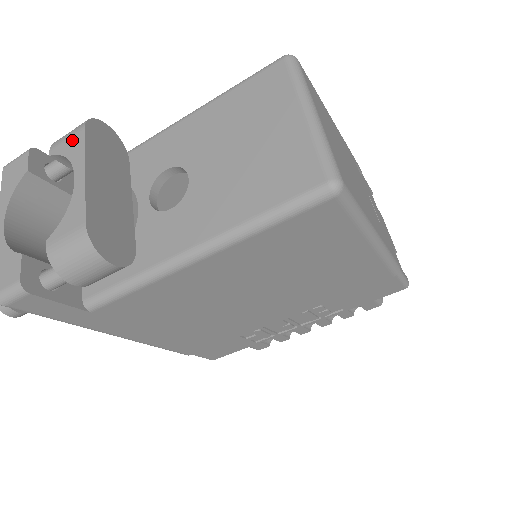
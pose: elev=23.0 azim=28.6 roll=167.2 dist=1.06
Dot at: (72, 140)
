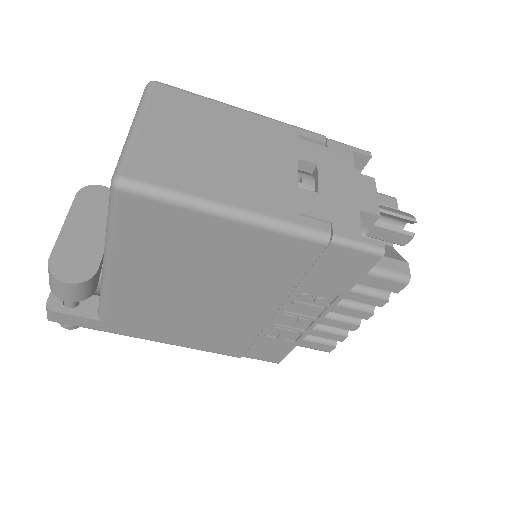
Dot at: occluded
